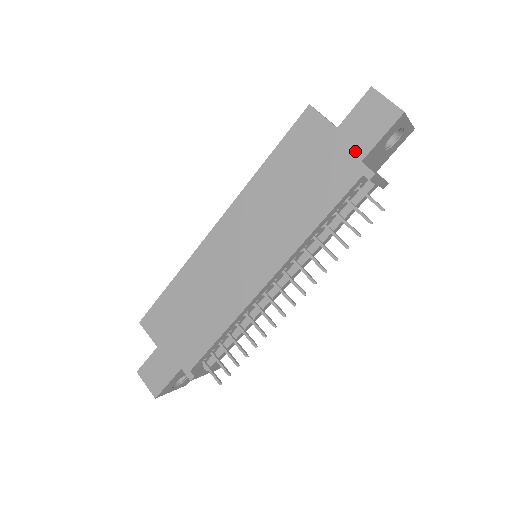
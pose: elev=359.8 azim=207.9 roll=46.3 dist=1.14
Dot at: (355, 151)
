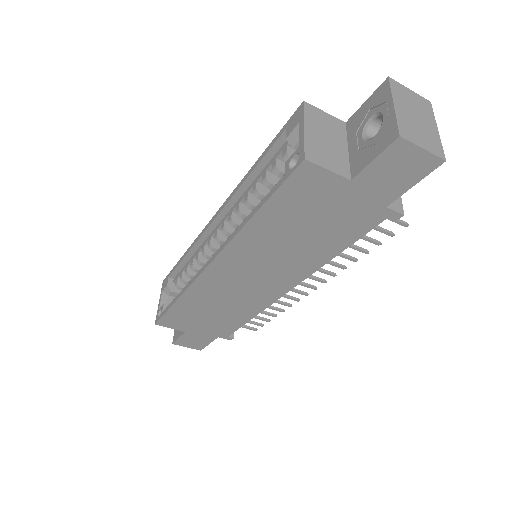
Dot at: (378, 200)
